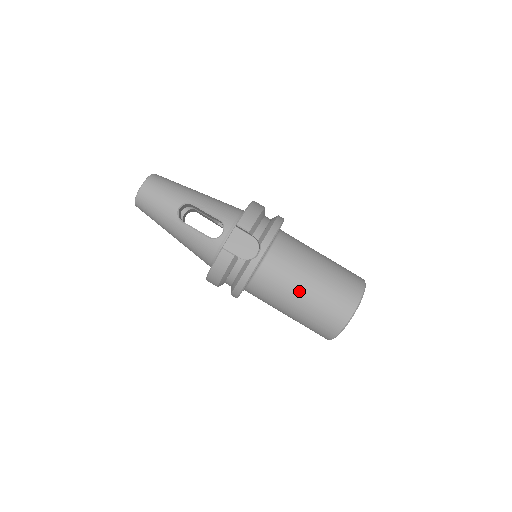
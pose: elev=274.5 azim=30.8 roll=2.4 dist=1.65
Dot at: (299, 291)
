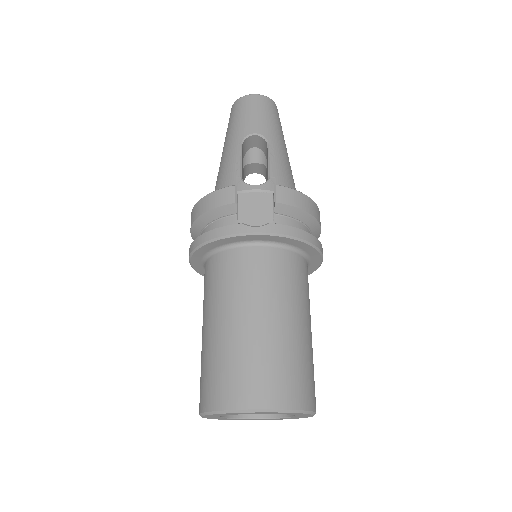
Dot at: (240, 313)
